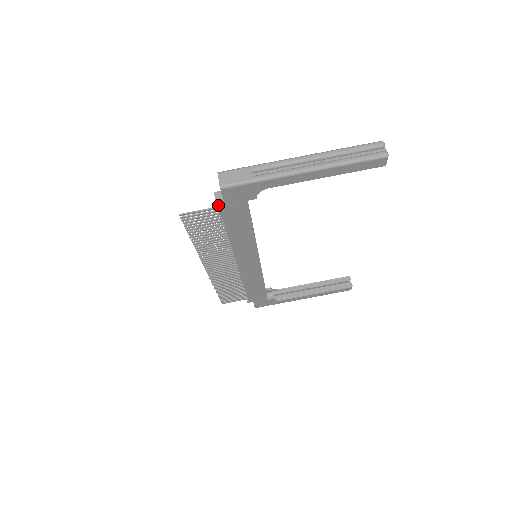
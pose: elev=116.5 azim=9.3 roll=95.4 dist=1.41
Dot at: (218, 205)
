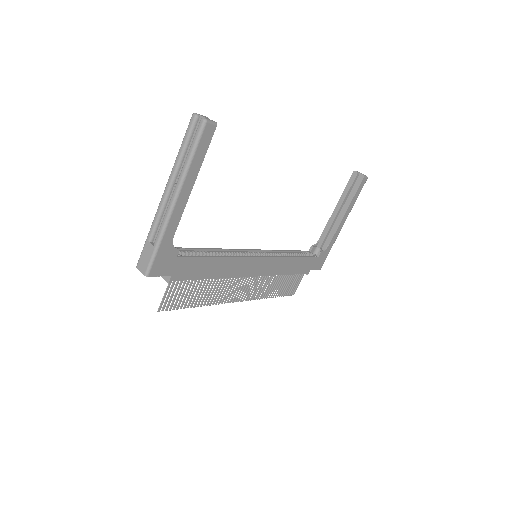
Dot at: (167, 280)
